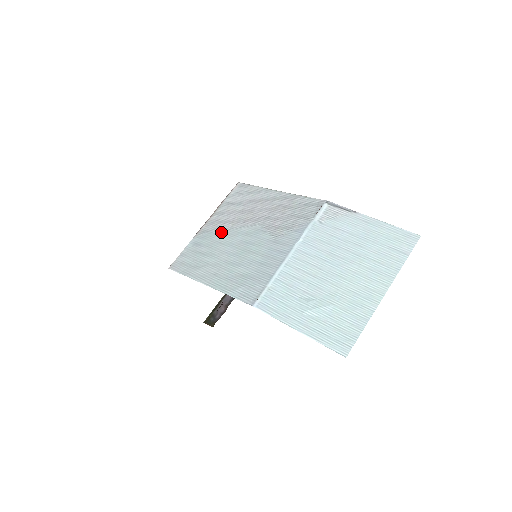
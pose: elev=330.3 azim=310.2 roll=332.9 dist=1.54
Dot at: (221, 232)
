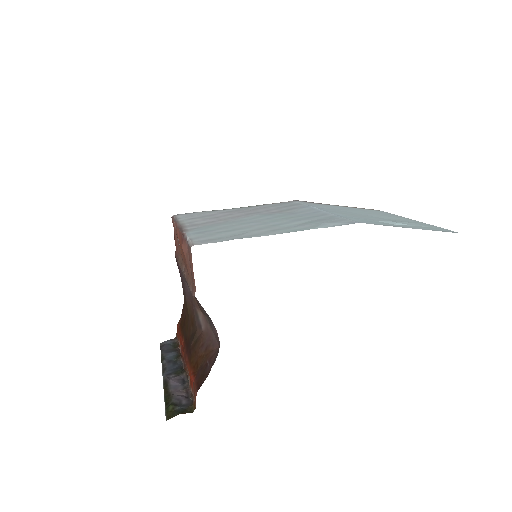
Dot at: (219, 223)
